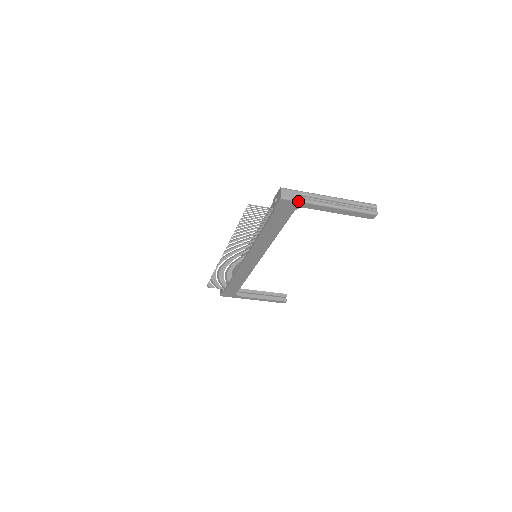
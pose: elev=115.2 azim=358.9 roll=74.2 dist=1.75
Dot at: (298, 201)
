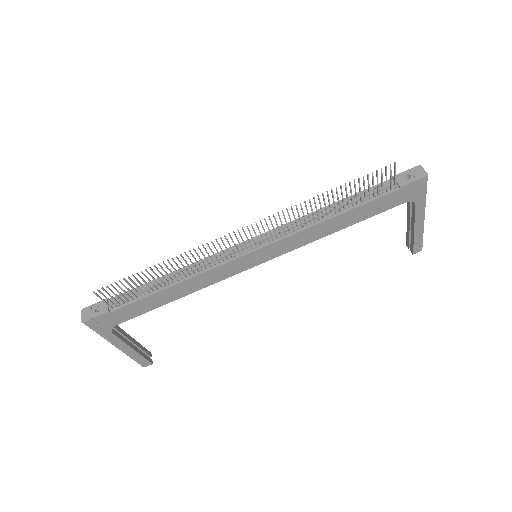
Dot at: (426, 191)
